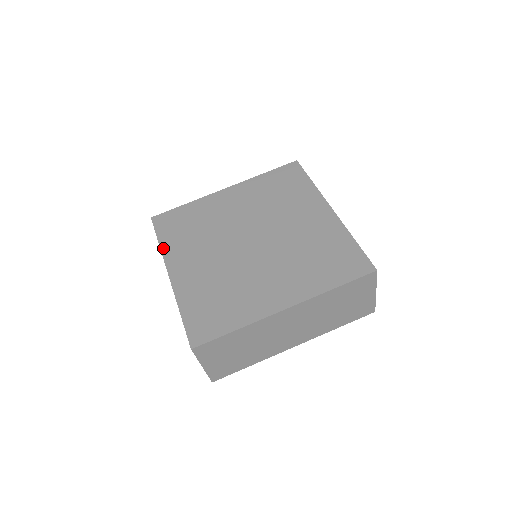
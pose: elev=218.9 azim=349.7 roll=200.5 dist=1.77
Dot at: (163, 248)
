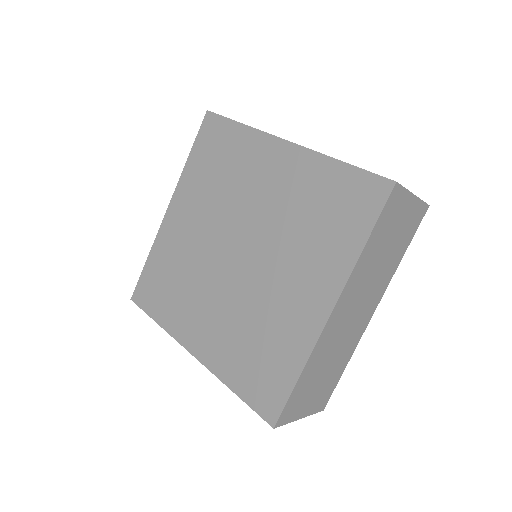
Dot at: (165, 327)
